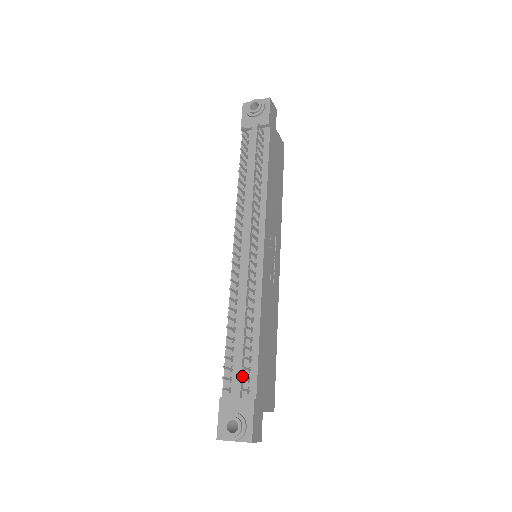
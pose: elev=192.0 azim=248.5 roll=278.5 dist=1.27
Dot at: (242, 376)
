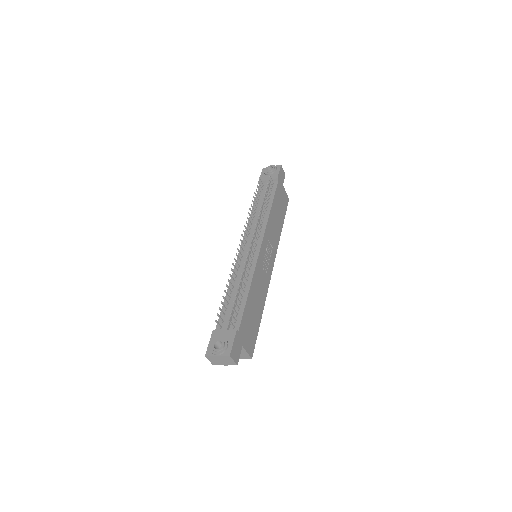
Dot at: (231, 318)
